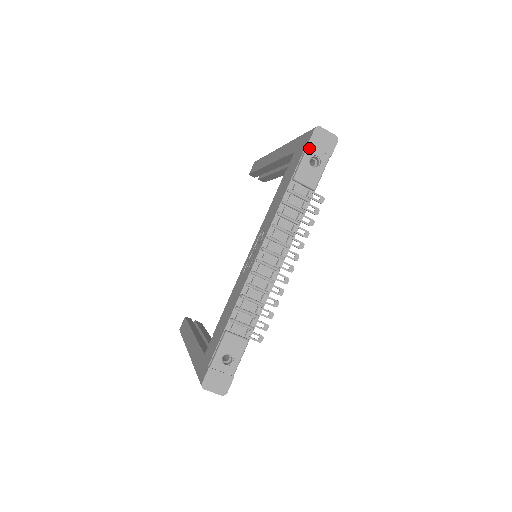
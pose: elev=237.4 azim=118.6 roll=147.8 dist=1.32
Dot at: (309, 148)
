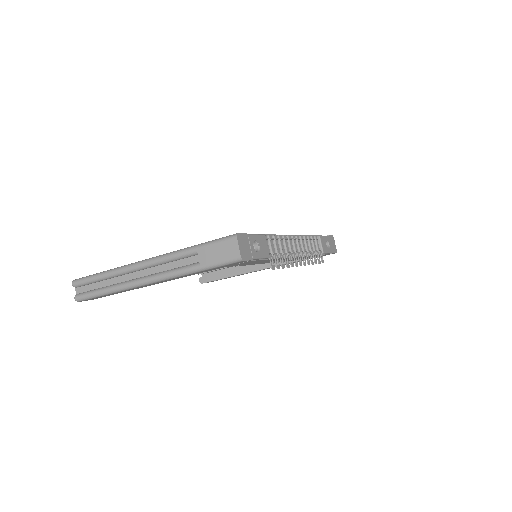
Dot at: (328, 237)
